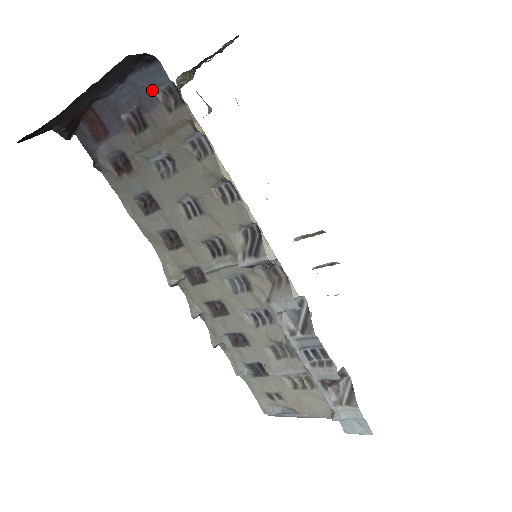
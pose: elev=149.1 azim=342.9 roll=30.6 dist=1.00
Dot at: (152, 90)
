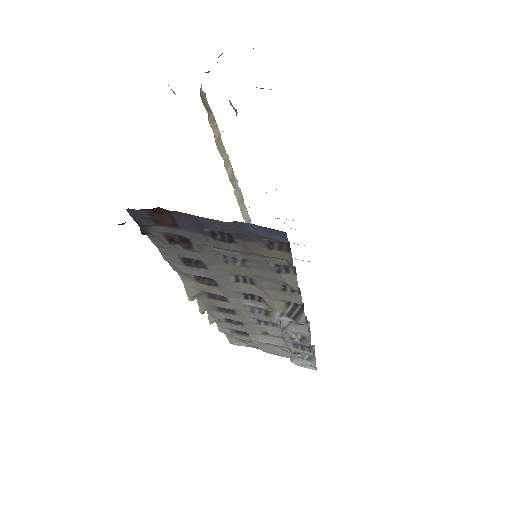
Dot at: (261, 237)
